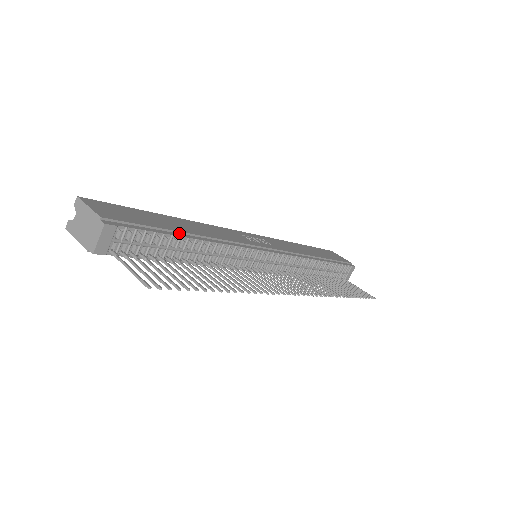
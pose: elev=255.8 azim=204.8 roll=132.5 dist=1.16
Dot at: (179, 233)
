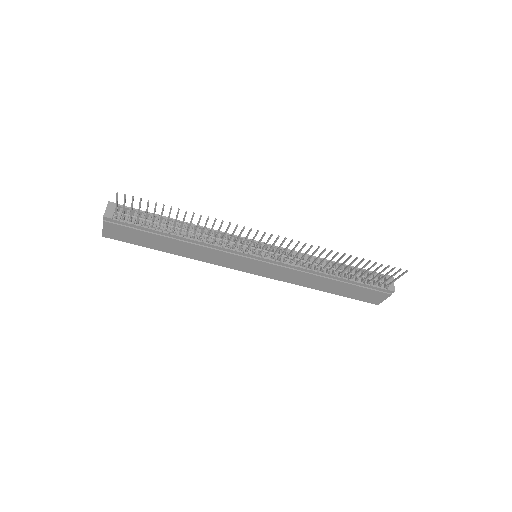
Dot at: occluded
